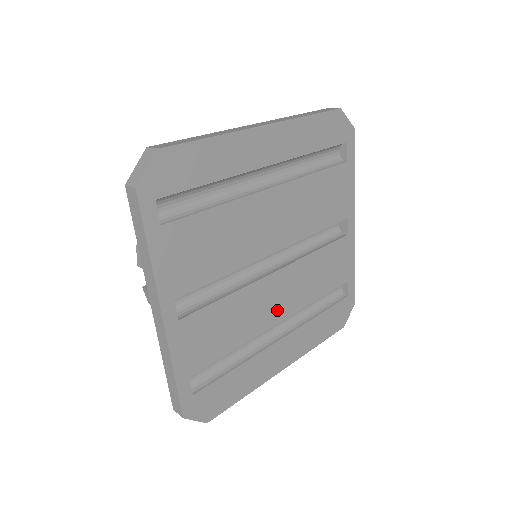
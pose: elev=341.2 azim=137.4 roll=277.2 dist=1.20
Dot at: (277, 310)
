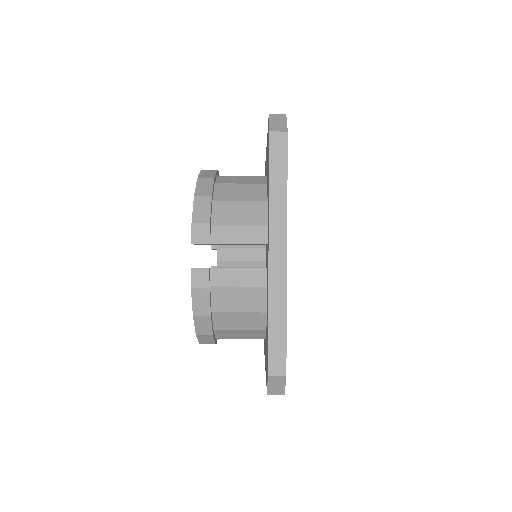
Dot at: occluded
